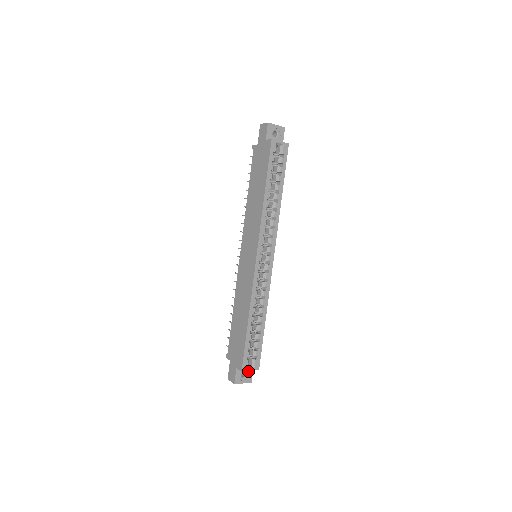
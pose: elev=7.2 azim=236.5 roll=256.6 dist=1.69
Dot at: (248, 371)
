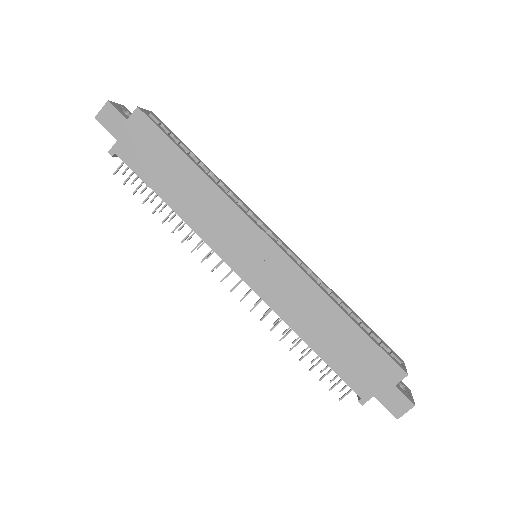
Dot at: occluded
